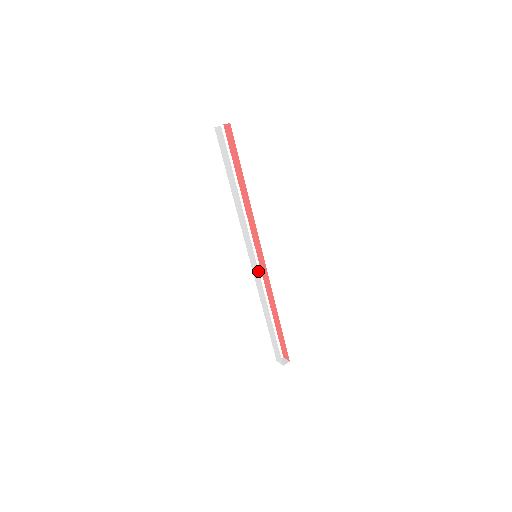
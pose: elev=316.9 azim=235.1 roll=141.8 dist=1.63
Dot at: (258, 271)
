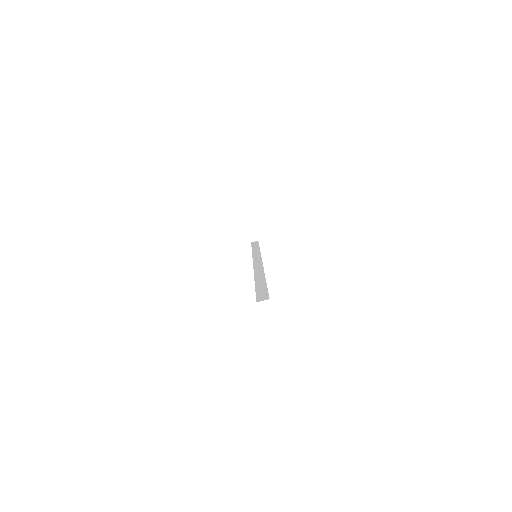
Dot at: occluded
